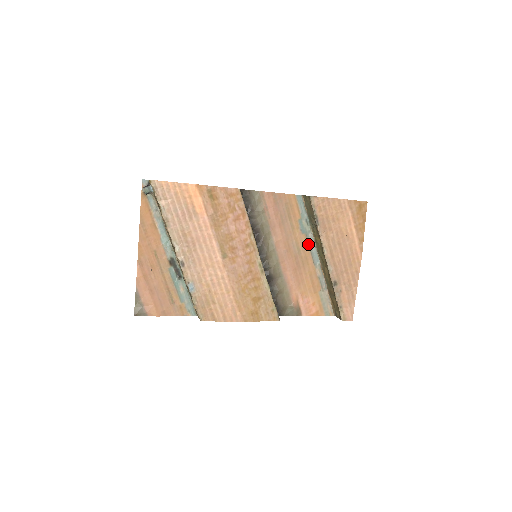
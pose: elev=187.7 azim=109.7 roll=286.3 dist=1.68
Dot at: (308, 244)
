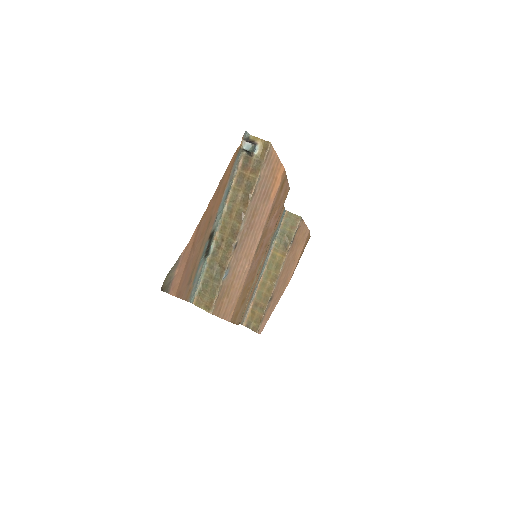
Dot at: (266, 255)
